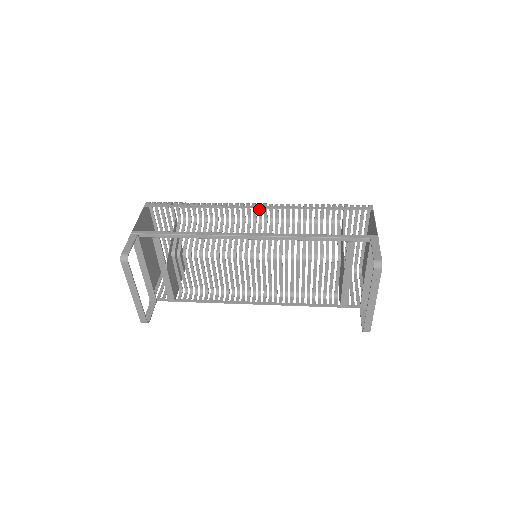
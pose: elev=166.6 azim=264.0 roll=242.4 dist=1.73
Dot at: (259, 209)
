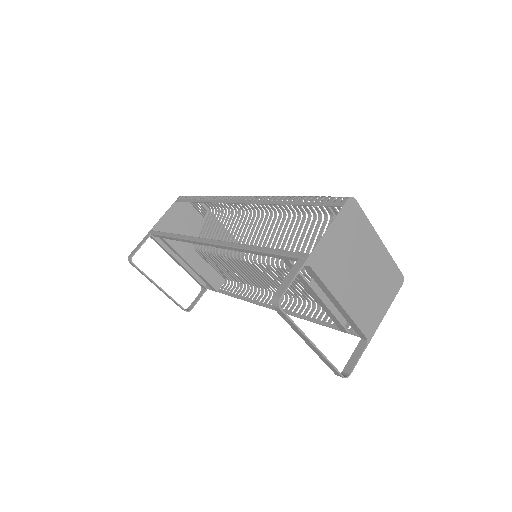
Dot at: occluded
